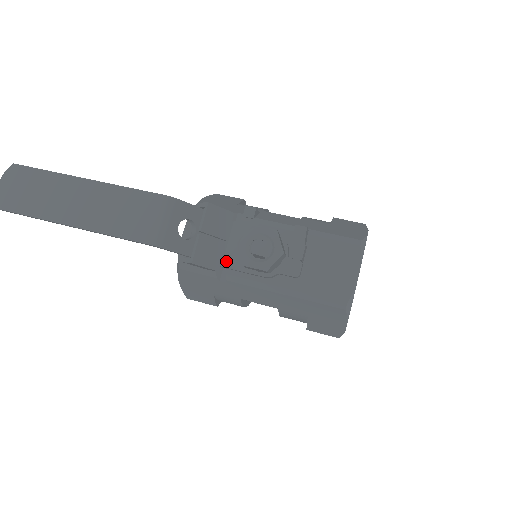
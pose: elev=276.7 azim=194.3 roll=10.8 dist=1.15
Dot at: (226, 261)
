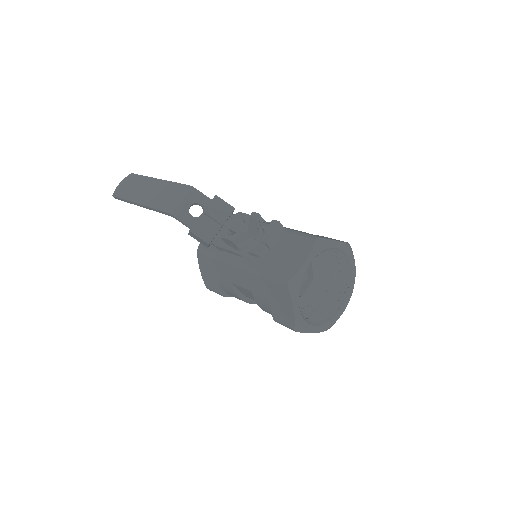
Dot at: (220, 242)
